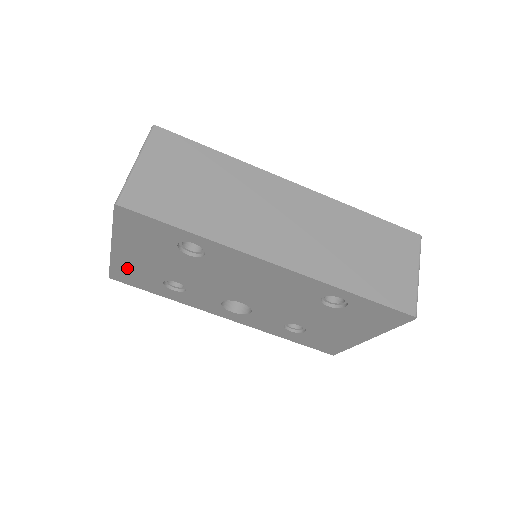
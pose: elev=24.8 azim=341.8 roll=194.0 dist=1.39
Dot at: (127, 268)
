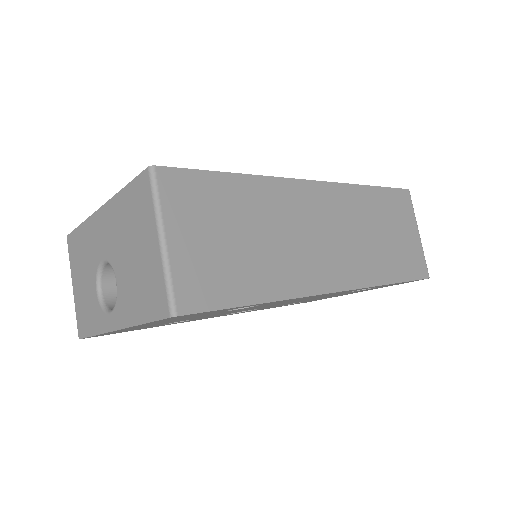
Dot at: occluded
